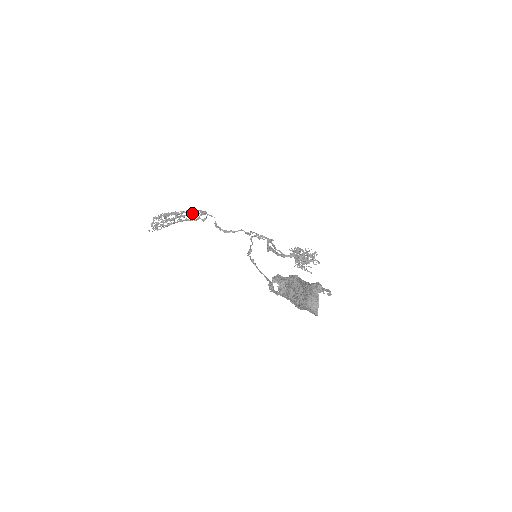
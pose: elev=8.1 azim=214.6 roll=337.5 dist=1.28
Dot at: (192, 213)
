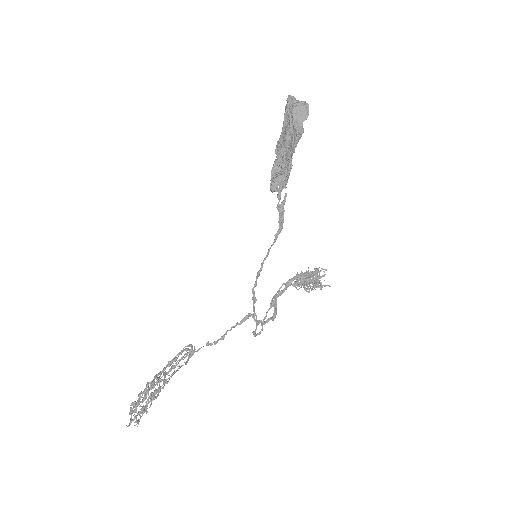
Dot at: (177, 366)
